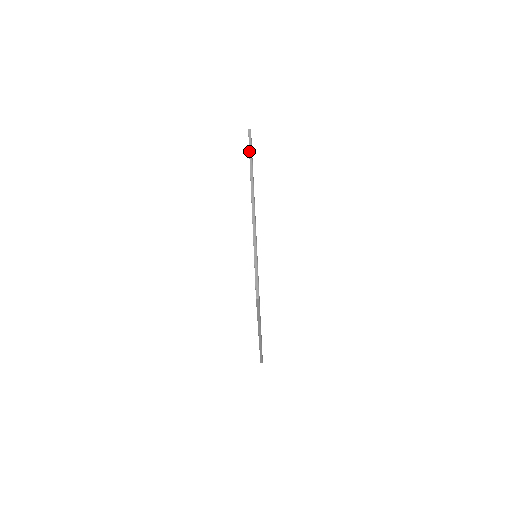
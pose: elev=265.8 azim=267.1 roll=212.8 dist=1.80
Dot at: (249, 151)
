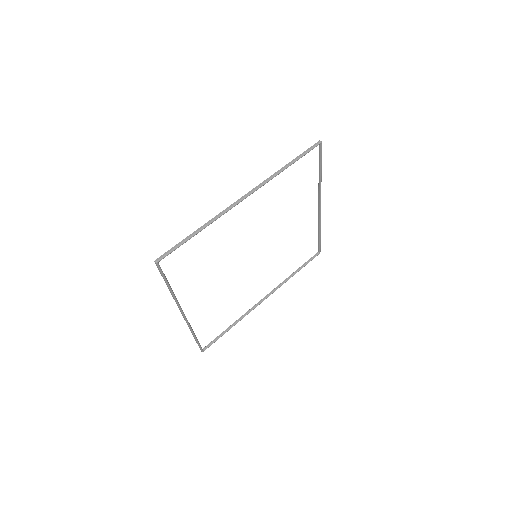
Dot at: occluded
